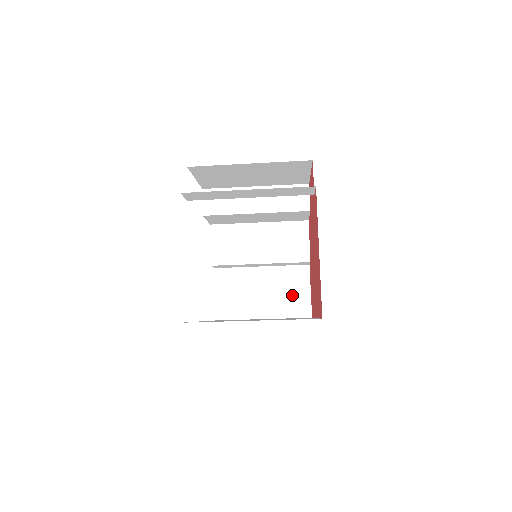
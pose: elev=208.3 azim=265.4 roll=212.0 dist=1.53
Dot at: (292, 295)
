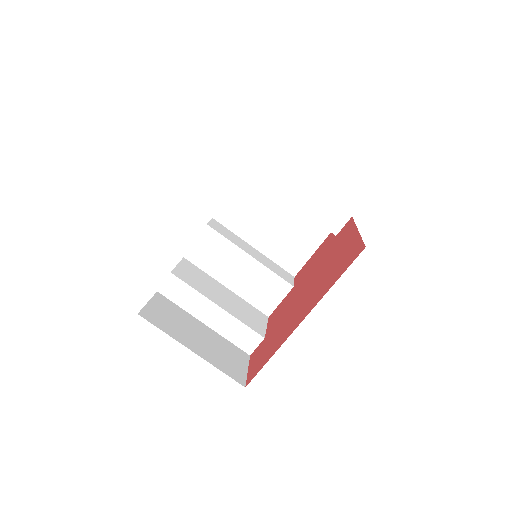
Dot at: (228, 359)
